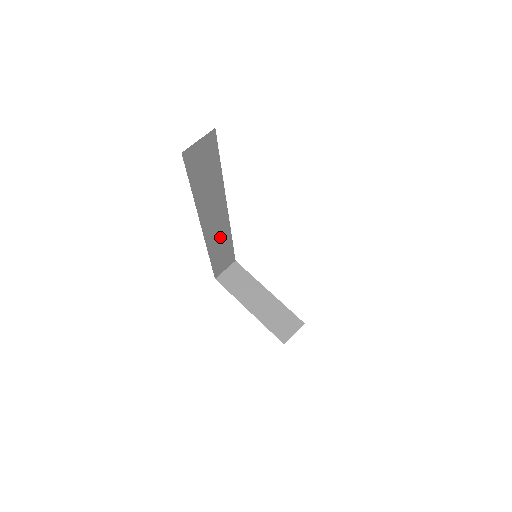
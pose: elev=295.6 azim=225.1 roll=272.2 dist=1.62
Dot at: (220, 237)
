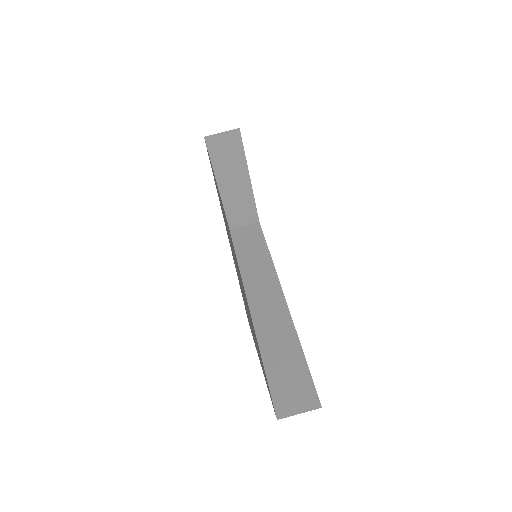
Dot at: occluded
